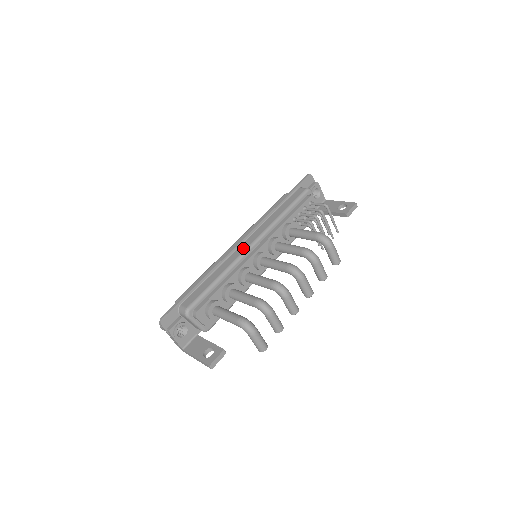
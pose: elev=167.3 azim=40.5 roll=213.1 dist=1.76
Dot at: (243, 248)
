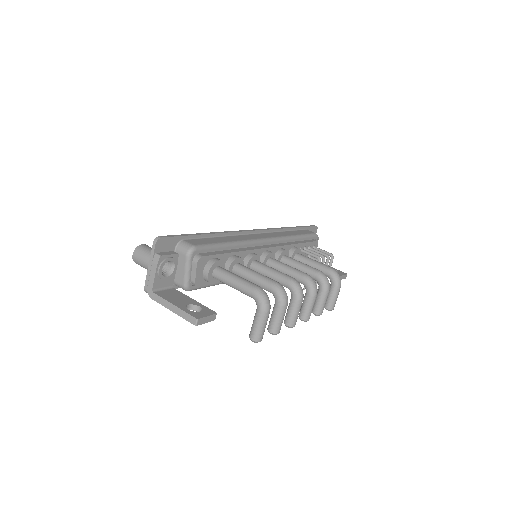
Dot at: (258, 236)
